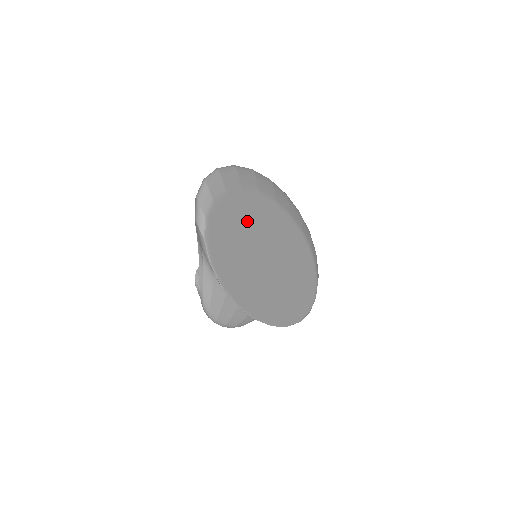
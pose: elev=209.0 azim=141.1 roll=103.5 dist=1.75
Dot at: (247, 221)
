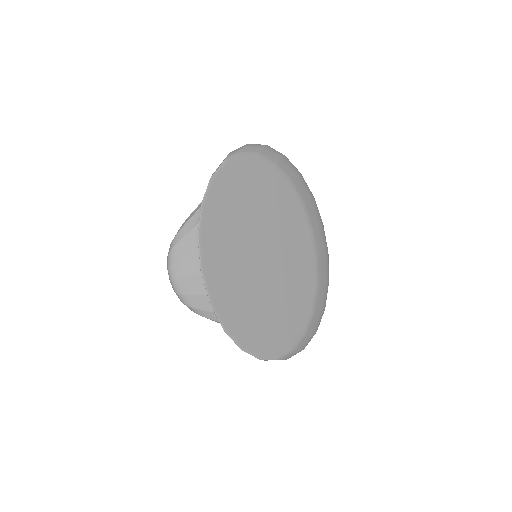
Dot at: (273, 205)
